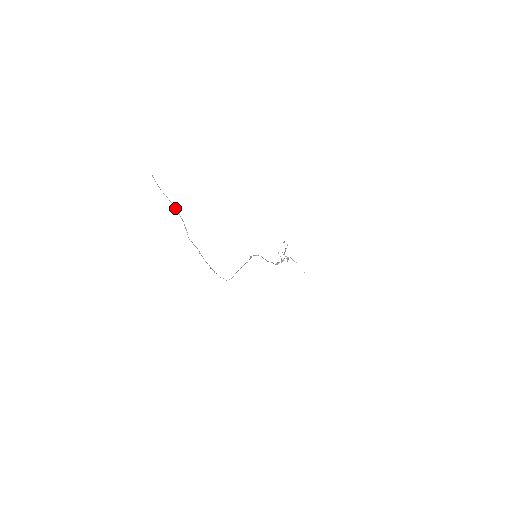
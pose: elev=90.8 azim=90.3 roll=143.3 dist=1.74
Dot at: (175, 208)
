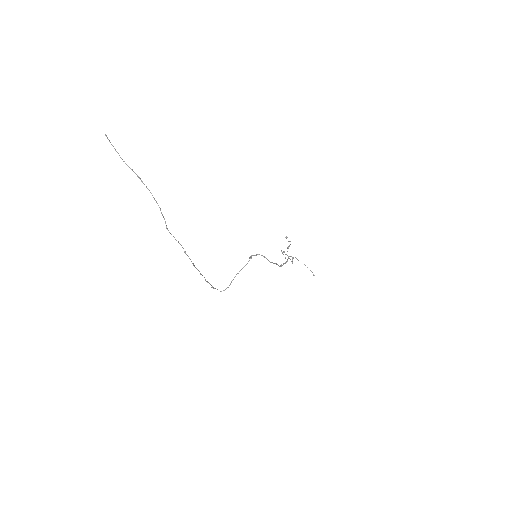
Dot at: occluded
